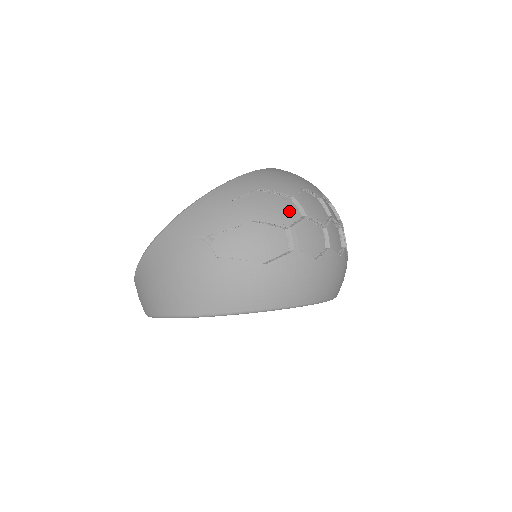
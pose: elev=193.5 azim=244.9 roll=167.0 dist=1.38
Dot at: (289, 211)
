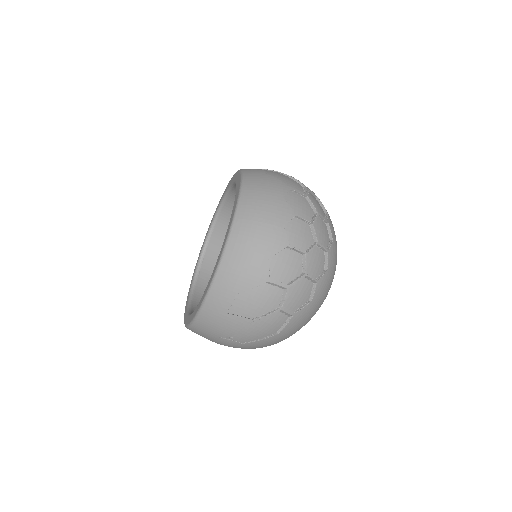
Dot at: (272, 296)
